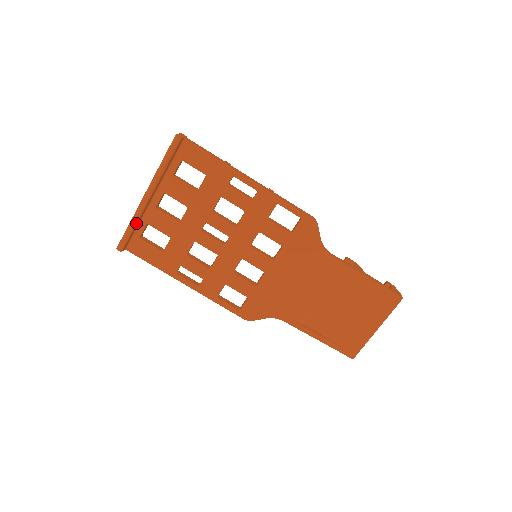
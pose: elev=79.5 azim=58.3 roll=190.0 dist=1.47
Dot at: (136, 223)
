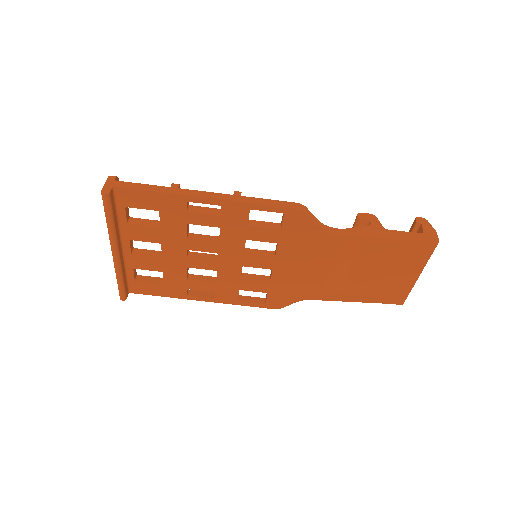
Dot at: (122, 276)
